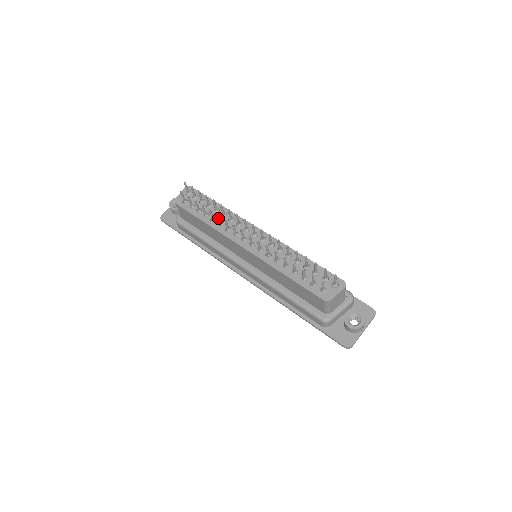
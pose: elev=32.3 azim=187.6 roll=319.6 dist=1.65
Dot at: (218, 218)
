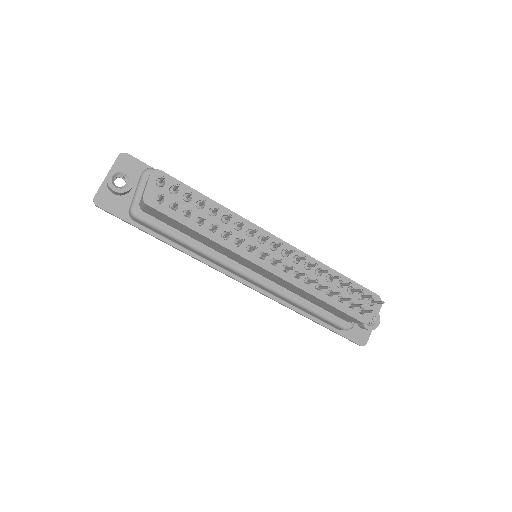
Dot at: occluded
